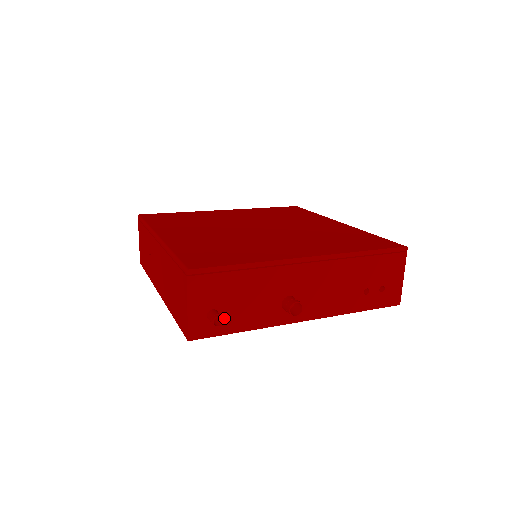
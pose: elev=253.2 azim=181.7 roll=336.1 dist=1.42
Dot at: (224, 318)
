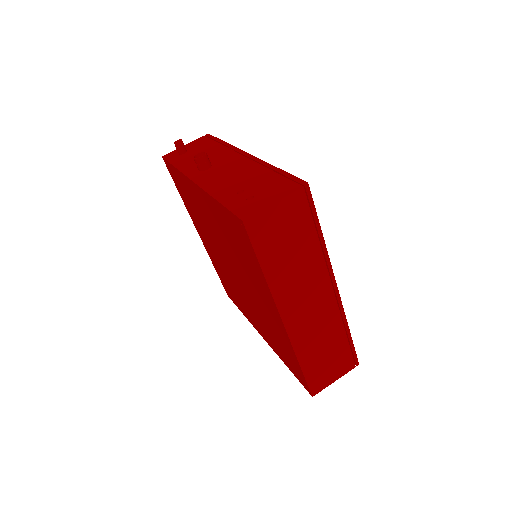
Dot at: (182, 157)
